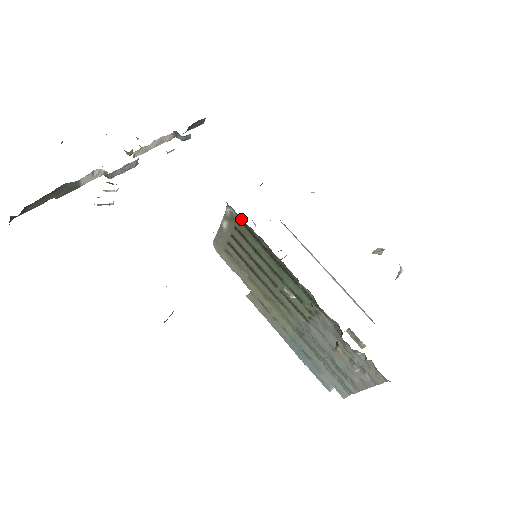
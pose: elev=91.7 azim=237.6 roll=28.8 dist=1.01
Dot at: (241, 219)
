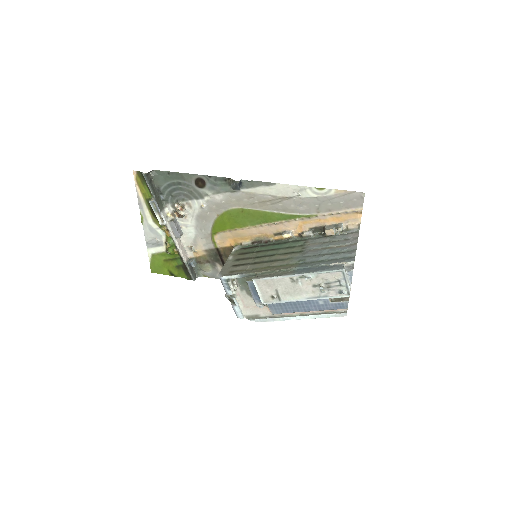
Dot at: (243, 248)
